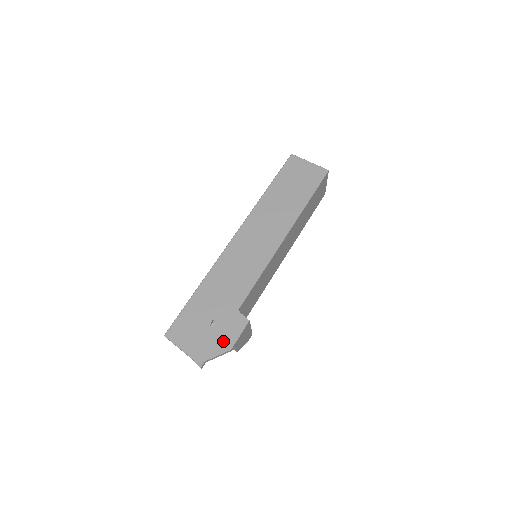
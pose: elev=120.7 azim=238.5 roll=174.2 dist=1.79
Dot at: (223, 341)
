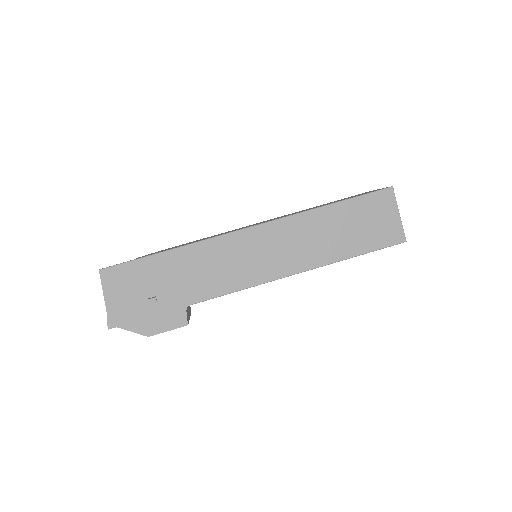
Dot at: (148, 323)
